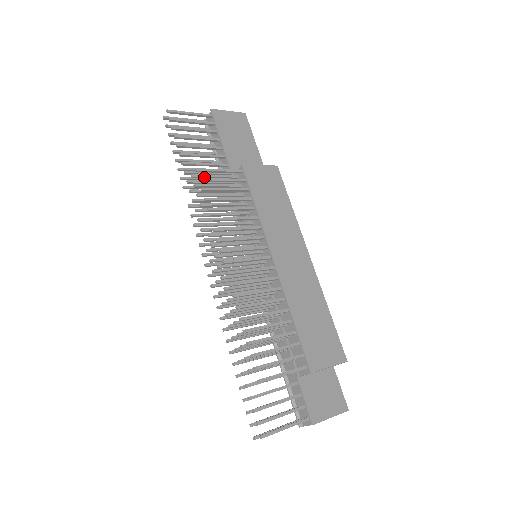
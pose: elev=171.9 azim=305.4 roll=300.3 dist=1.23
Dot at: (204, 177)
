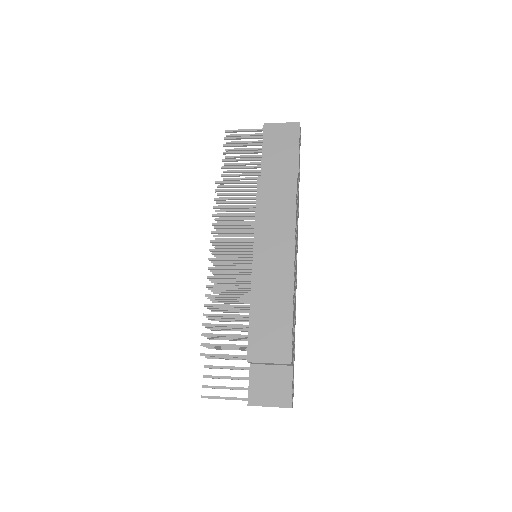
Dot at: (228, 187)
